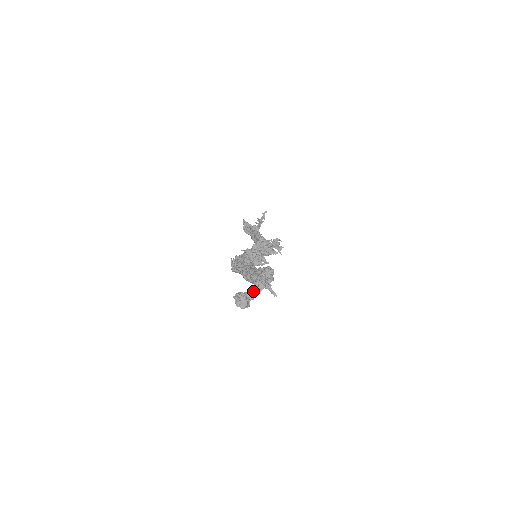
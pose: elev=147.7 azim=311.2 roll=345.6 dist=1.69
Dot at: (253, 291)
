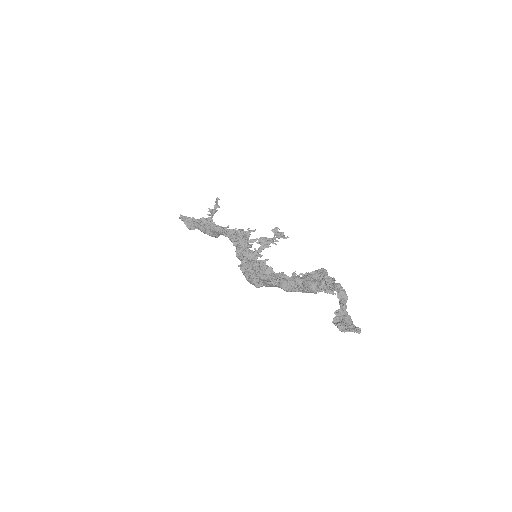
Dot at: (343, 306)
